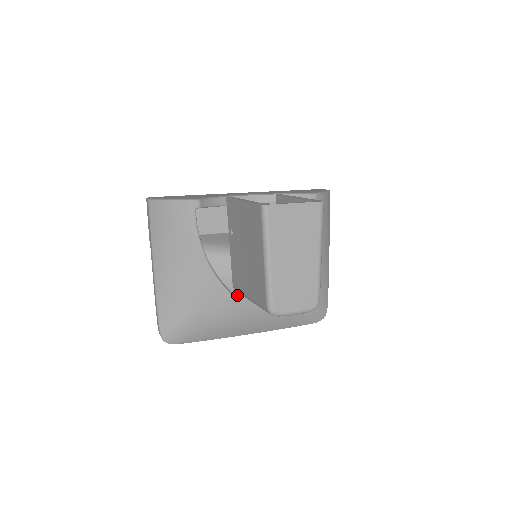
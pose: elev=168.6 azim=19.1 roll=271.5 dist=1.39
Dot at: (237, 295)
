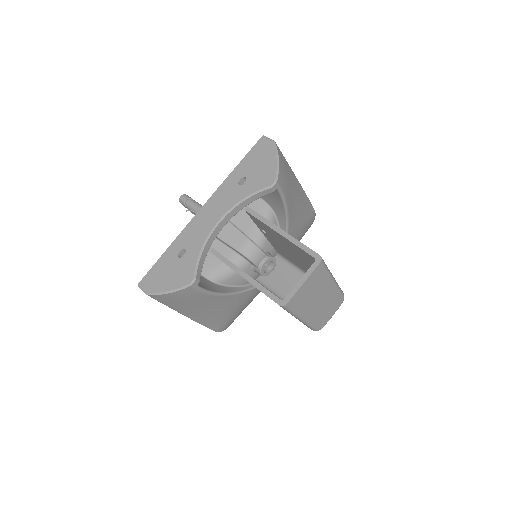
Dot at: occluded
